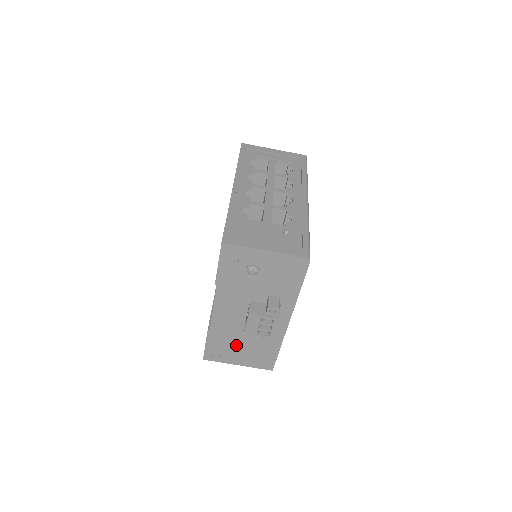
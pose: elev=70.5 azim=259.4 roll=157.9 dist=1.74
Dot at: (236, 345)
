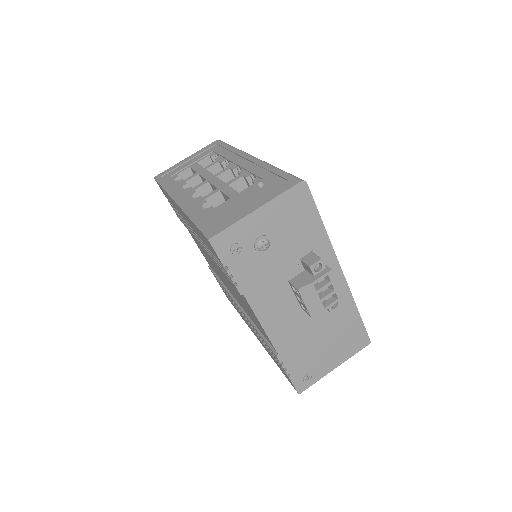
Dot at: (316, 347)
